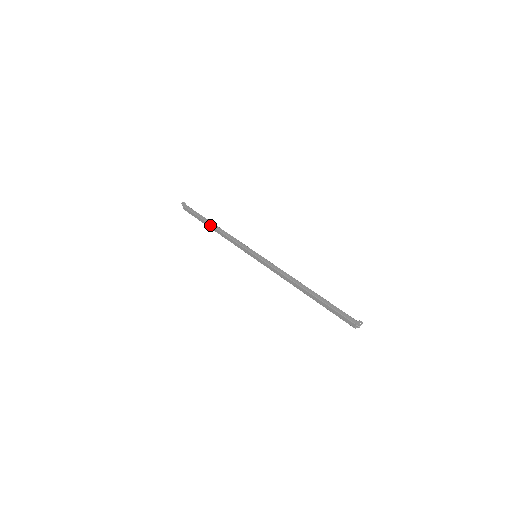
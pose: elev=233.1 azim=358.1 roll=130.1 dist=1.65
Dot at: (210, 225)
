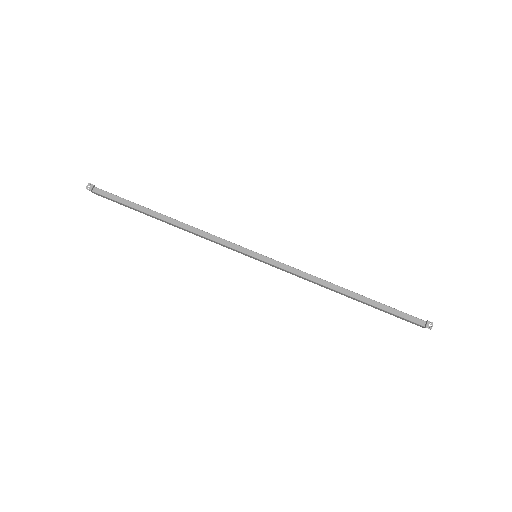
Dot at: (159, 219)
